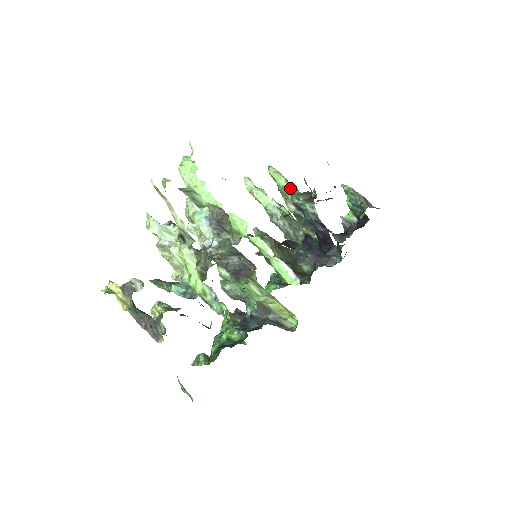
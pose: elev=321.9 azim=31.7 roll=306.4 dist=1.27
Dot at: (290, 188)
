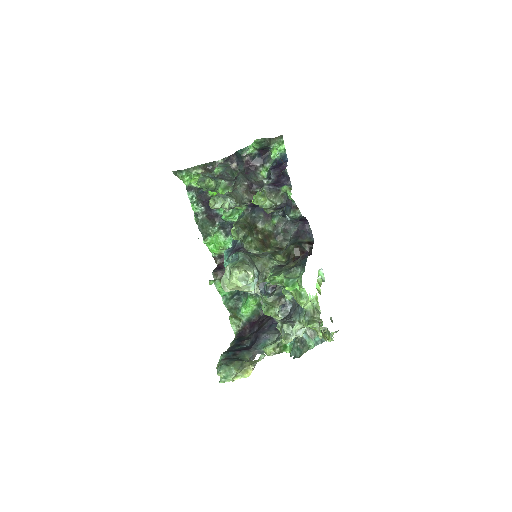
Dot at: (271, 203)
